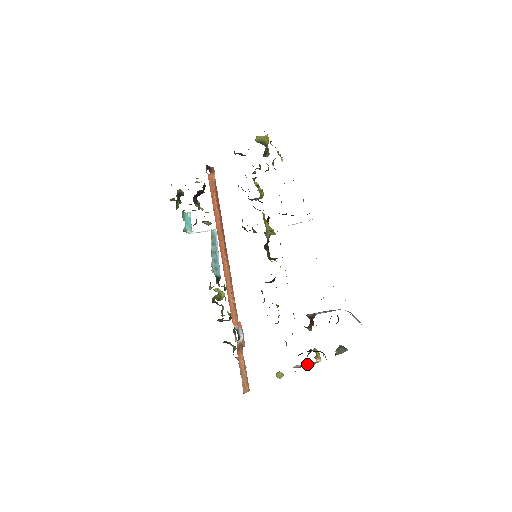
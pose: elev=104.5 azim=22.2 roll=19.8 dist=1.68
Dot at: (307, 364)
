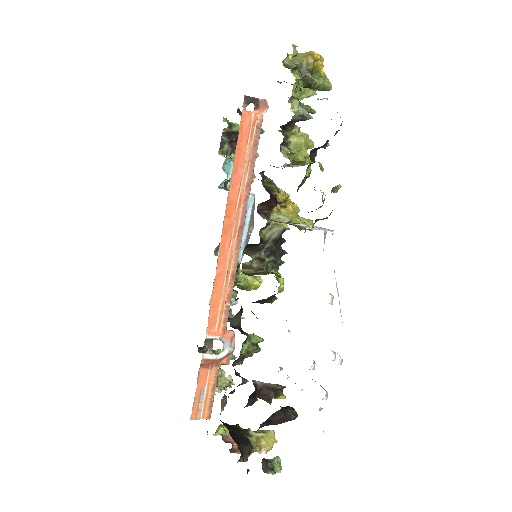
Dot at: occluded
